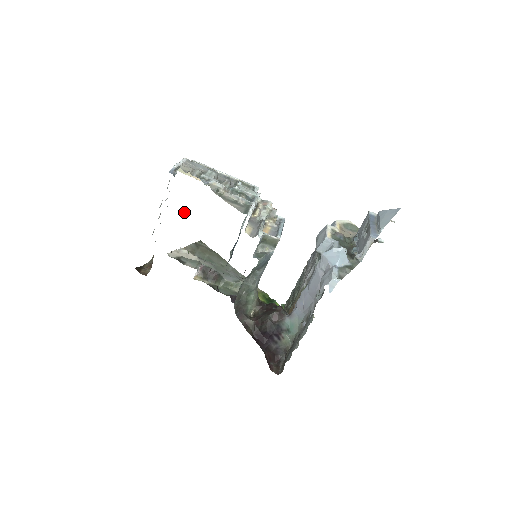
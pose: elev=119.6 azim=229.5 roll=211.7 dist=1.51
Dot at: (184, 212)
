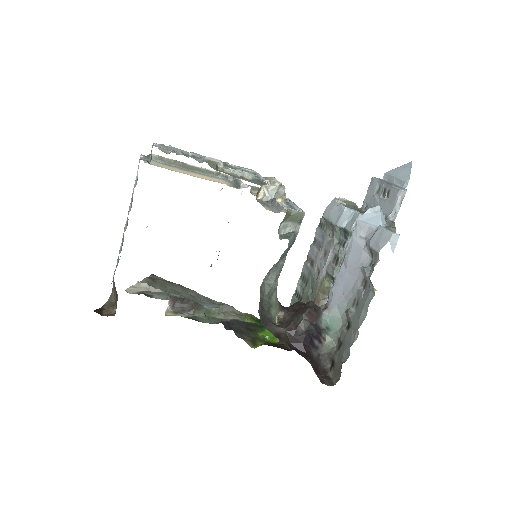
Dot at: occluded
